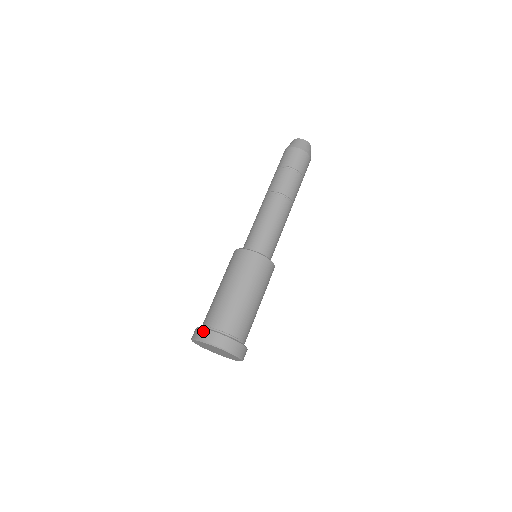
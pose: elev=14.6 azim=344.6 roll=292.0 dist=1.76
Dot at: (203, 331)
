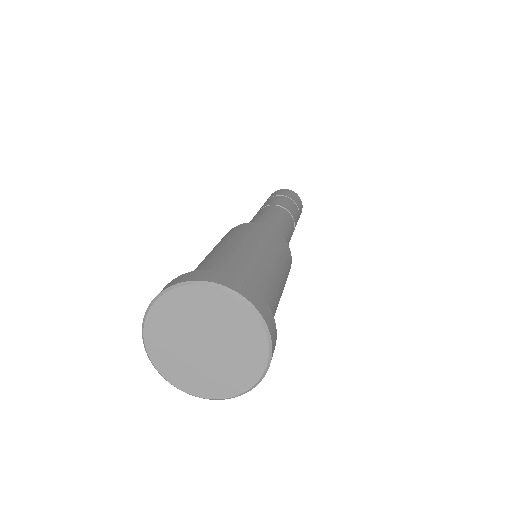
Dot at: occluded
